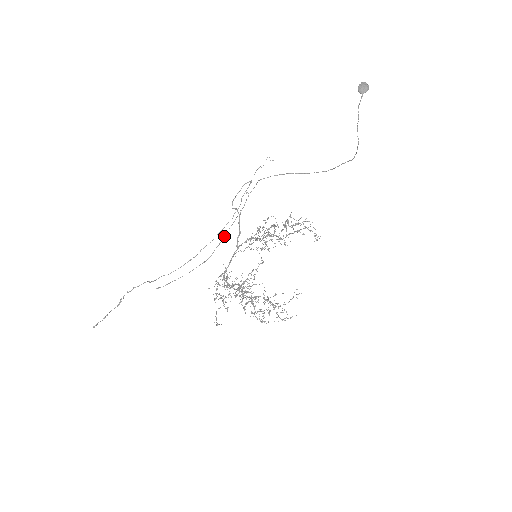
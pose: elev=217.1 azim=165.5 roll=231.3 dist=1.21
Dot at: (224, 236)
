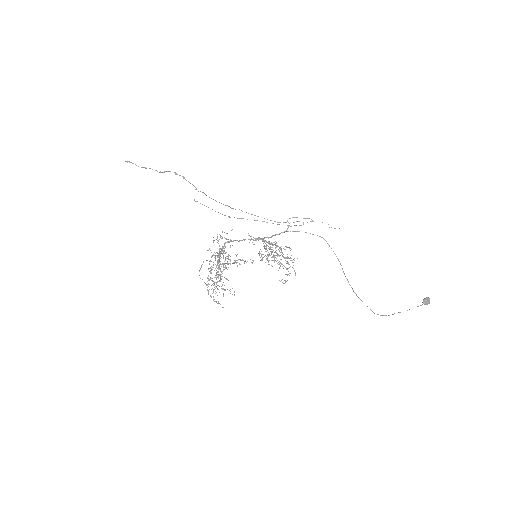
Dot at: occluded
